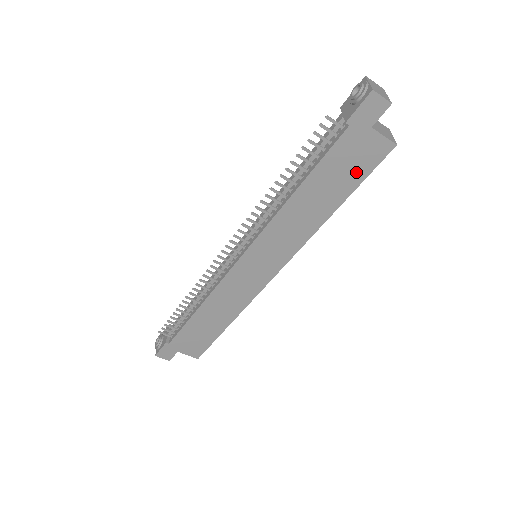
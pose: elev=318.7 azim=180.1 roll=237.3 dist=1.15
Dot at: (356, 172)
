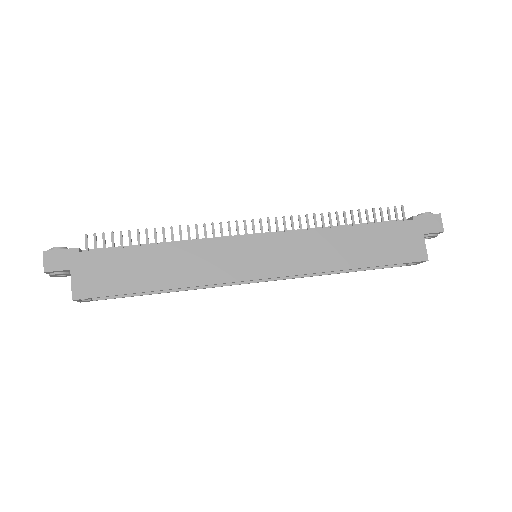
Dot at: (392, 253)
